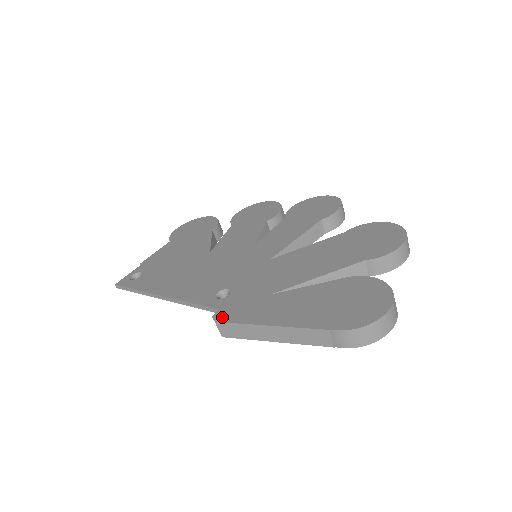
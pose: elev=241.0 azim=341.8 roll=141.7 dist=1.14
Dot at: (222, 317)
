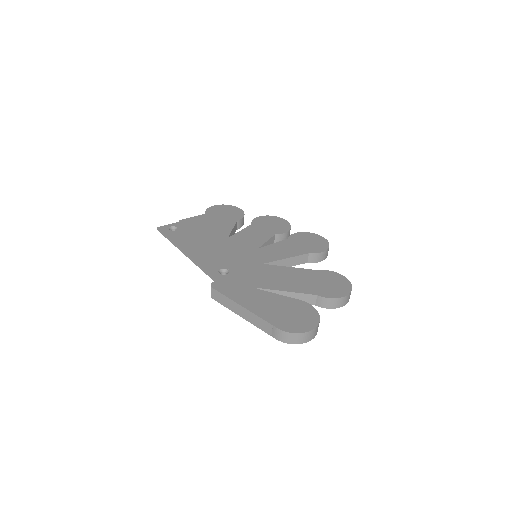
Dot at: (217, 286)
